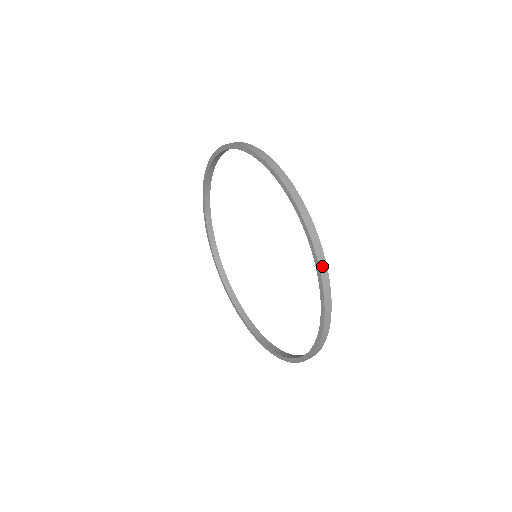
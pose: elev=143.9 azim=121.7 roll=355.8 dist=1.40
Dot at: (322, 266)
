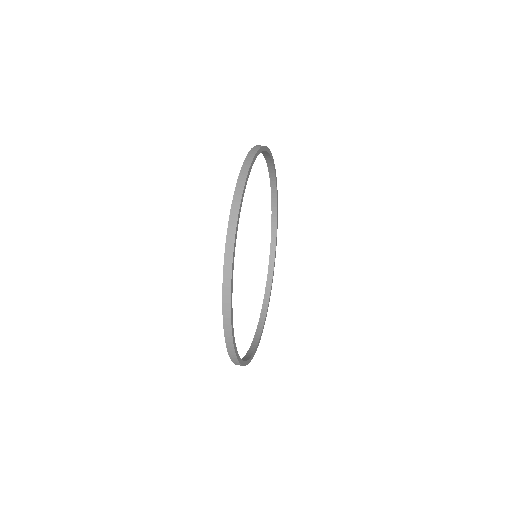
Dot at: (241, 178)
